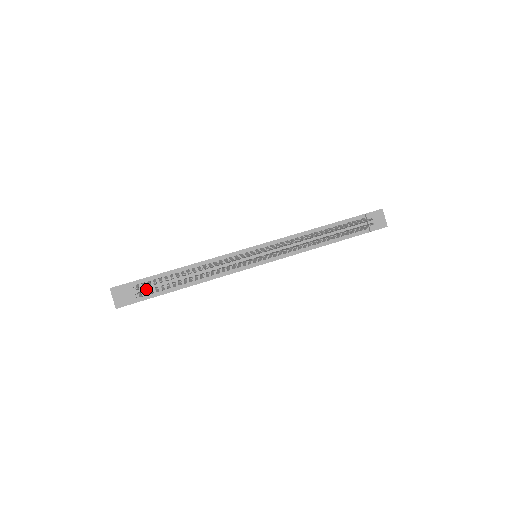
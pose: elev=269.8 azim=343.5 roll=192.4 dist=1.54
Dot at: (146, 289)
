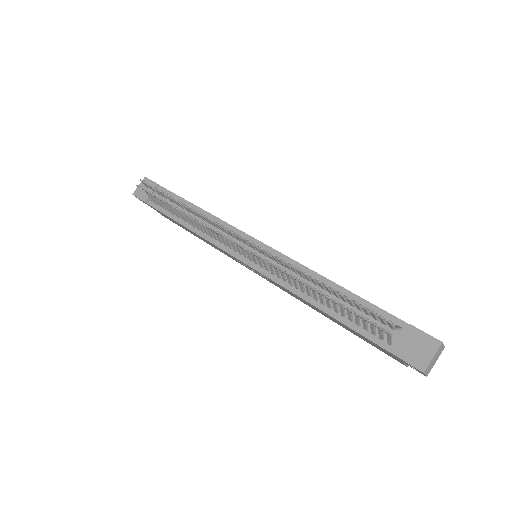
Dot at: occluded
